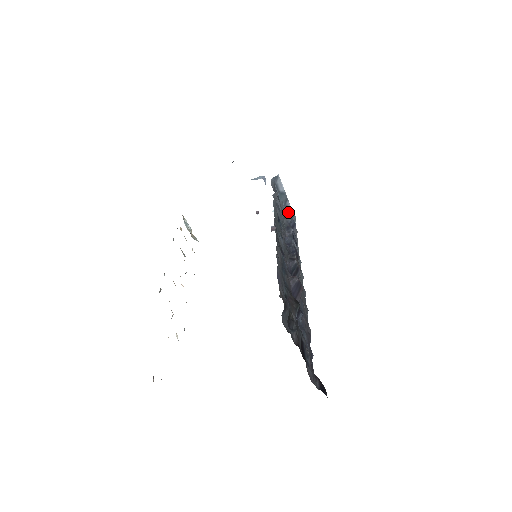
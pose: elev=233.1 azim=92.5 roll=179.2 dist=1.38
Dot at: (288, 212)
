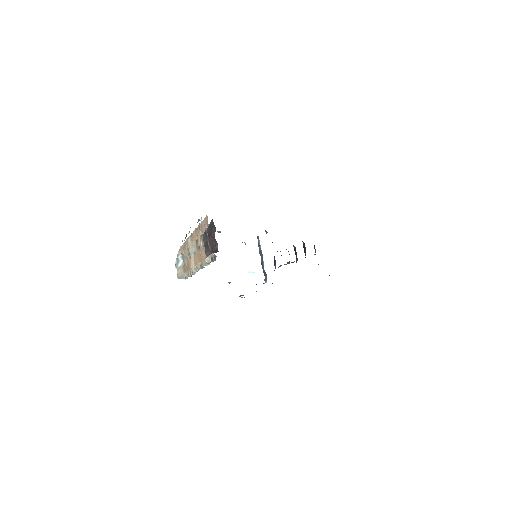
Dot at: (263, 269)
